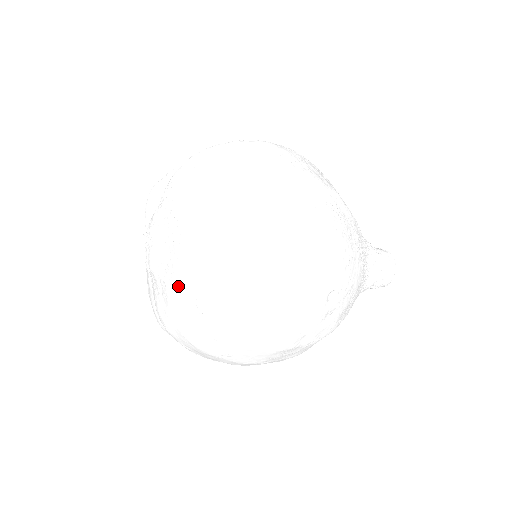
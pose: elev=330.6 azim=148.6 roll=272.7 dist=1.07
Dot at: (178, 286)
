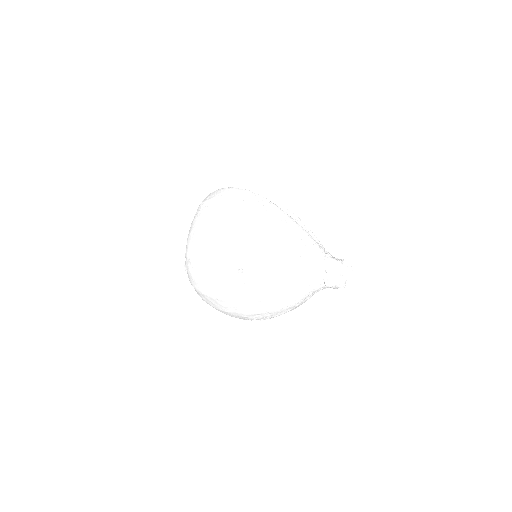
Dot at: occluded
